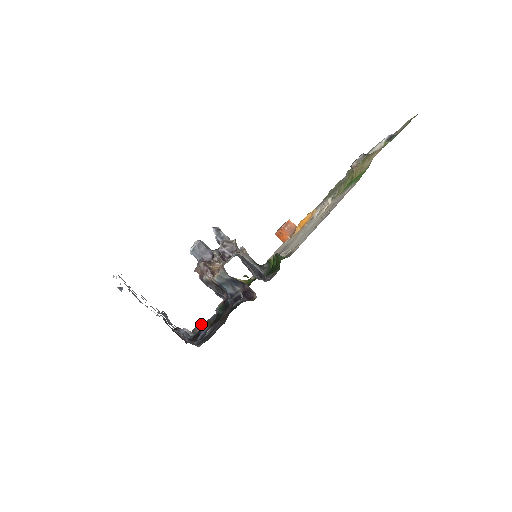
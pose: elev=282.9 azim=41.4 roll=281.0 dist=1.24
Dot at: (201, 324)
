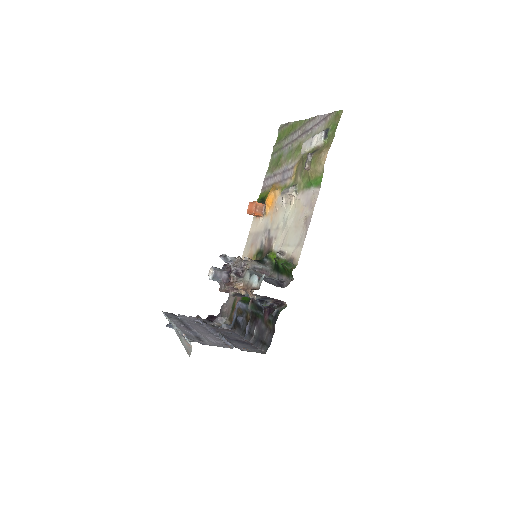
Dot at: (224, 305)
